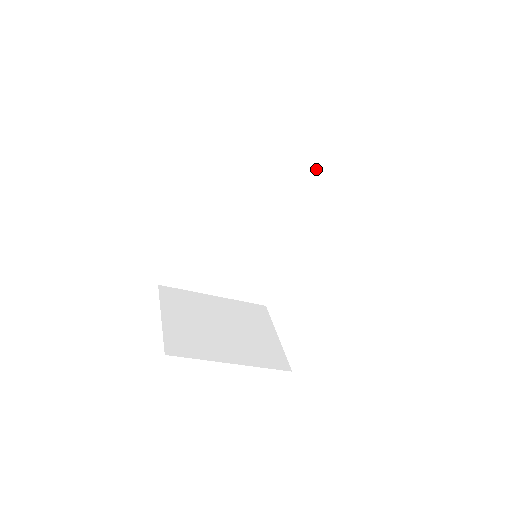
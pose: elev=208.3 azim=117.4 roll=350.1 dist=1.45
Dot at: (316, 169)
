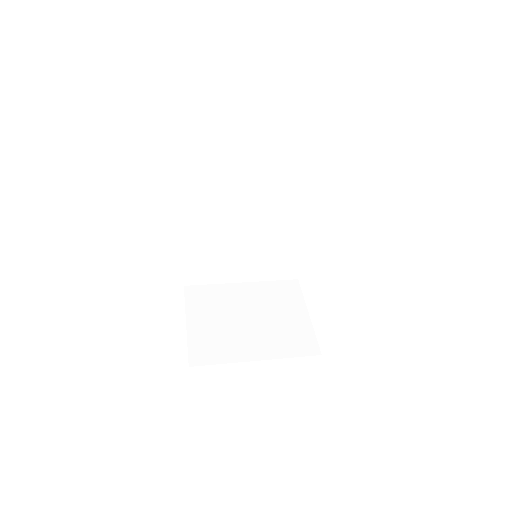
Dot at: (305, 142)
